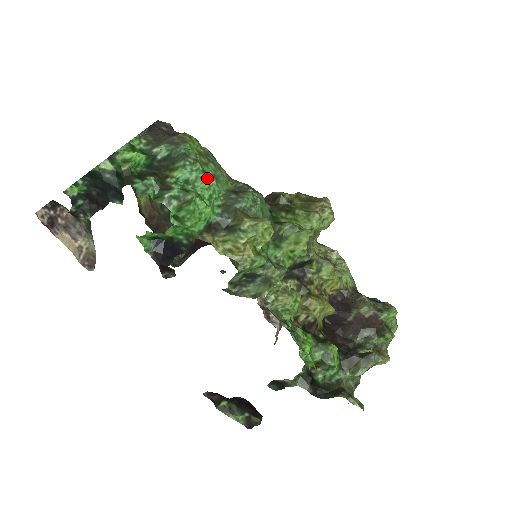
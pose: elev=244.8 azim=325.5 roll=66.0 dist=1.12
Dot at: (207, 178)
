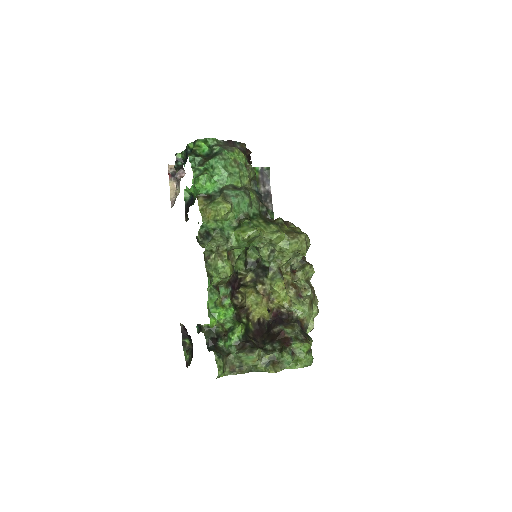
Dot at: (223, 170)
